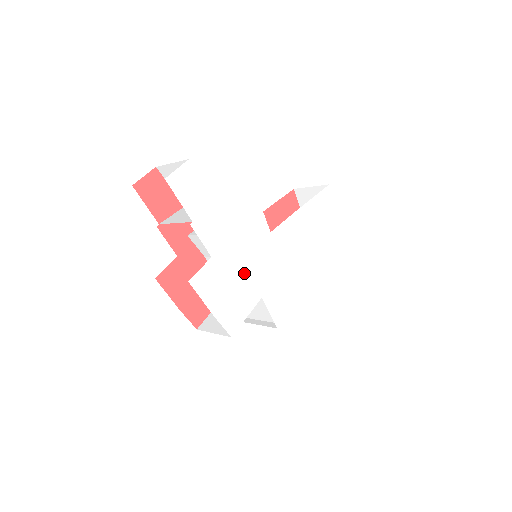
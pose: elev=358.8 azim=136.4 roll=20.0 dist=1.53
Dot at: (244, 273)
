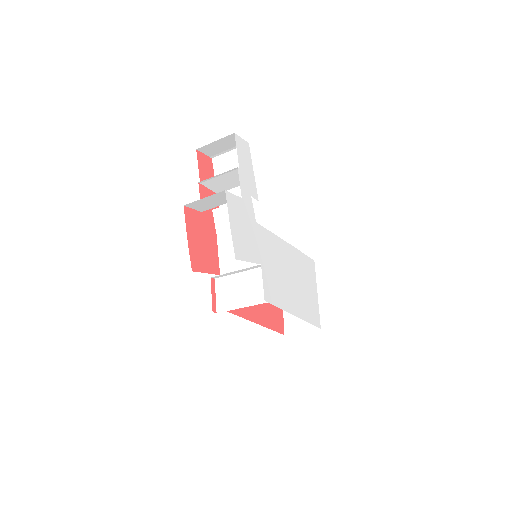
Dot at: (256, 234)
